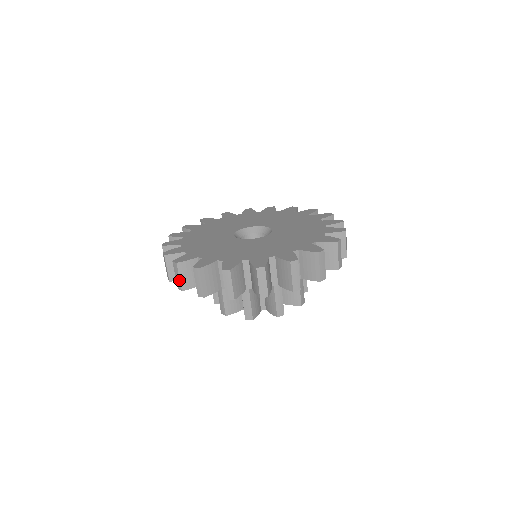
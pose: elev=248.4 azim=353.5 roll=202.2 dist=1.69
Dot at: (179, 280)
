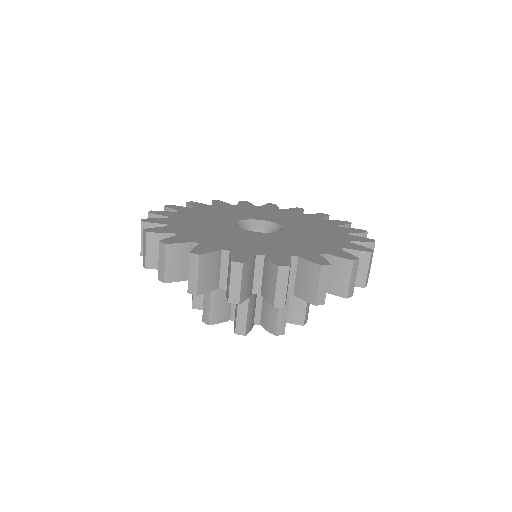
Dot at: (163, 267)
